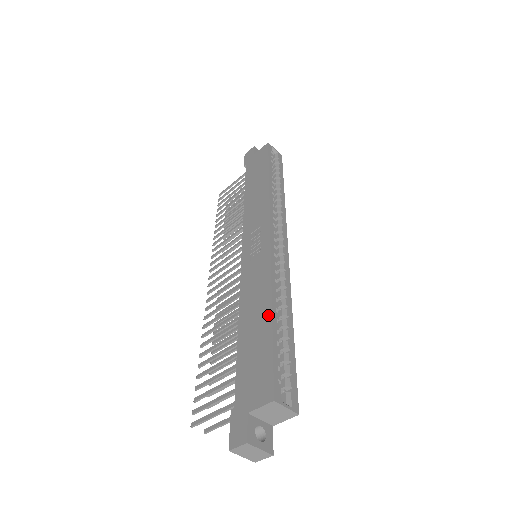
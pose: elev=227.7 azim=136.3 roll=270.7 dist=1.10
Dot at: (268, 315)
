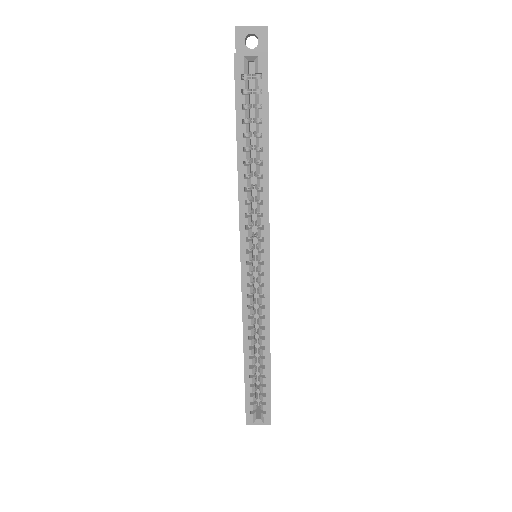
Dot at: (244, 361)
